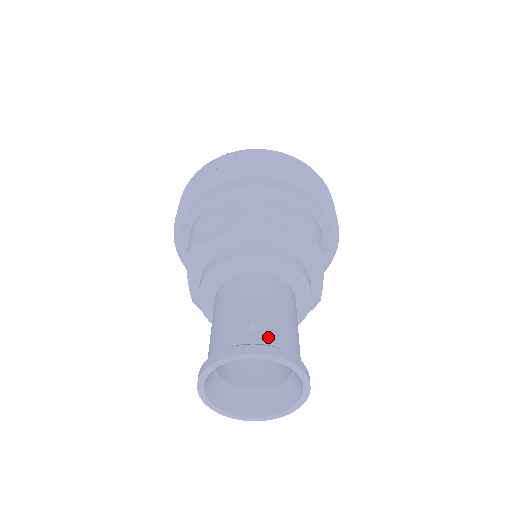
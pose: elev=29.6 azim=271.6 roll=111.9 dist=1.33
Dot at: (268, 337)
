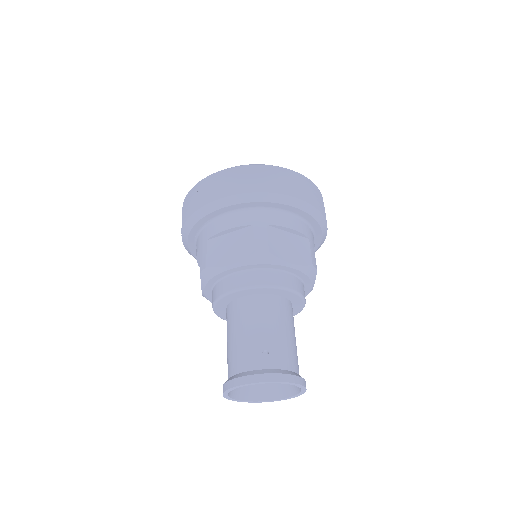
Dot at: (277, 362)
